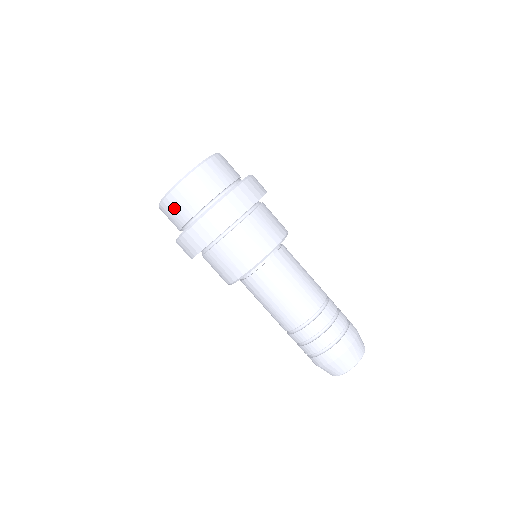
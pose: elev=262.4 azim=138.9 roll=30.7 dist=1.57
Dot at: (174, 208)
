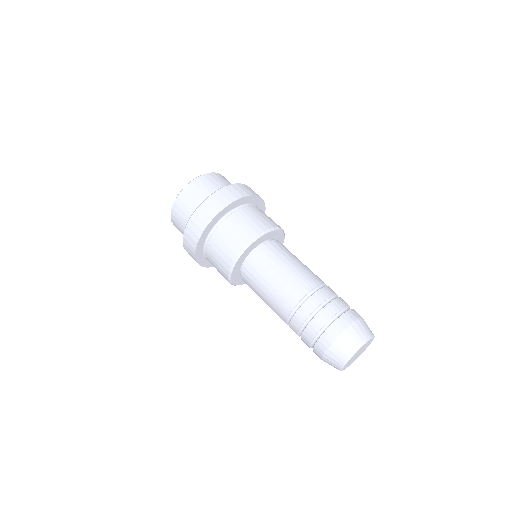
Dot at: (203, 185)
